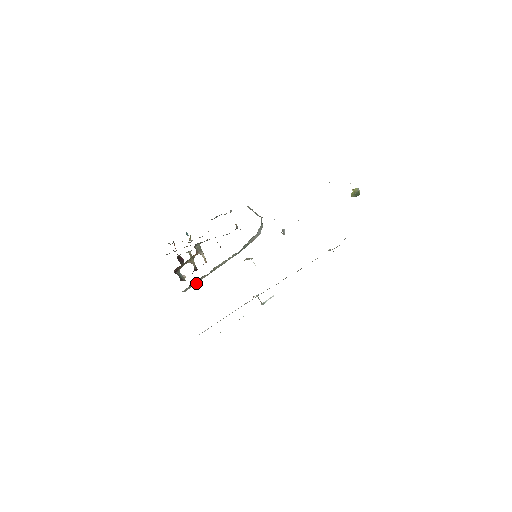
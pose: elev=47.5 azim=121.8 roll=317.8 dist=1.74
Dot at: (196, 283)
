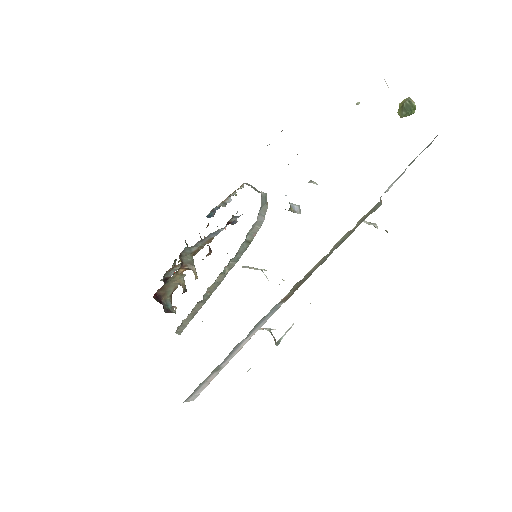
Dot at: (192, 318)
